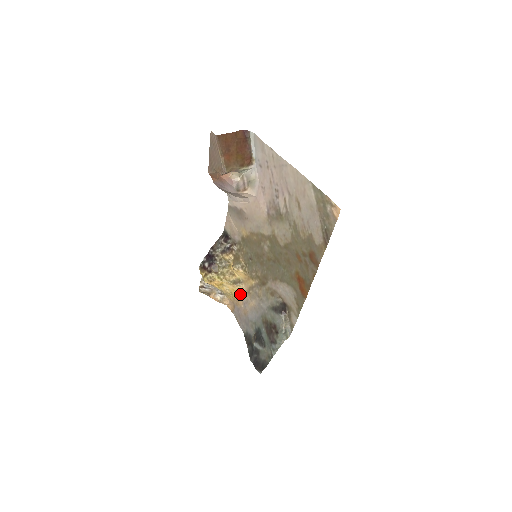
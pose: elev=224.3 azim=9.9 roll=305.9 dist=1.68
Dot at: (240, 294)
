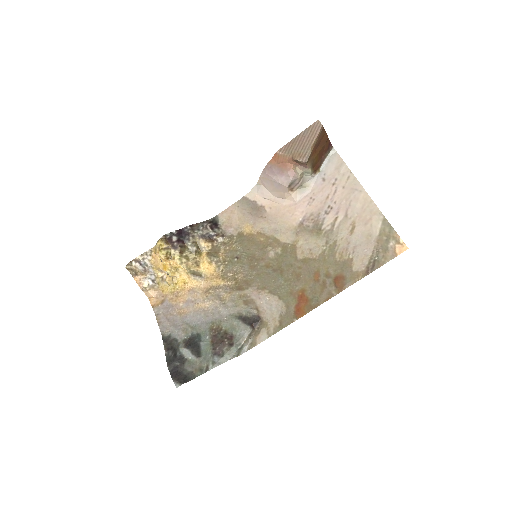
Dot at: (188, 290)
